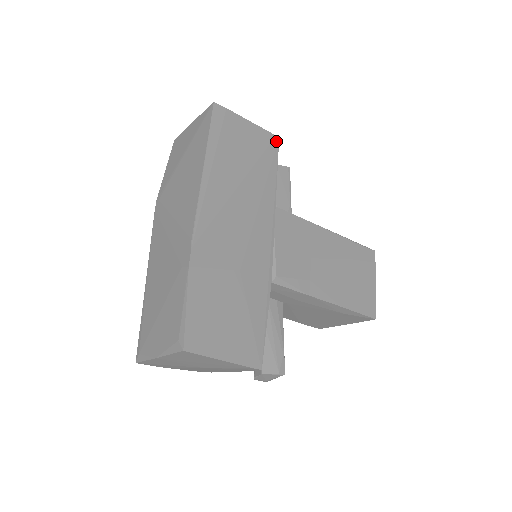
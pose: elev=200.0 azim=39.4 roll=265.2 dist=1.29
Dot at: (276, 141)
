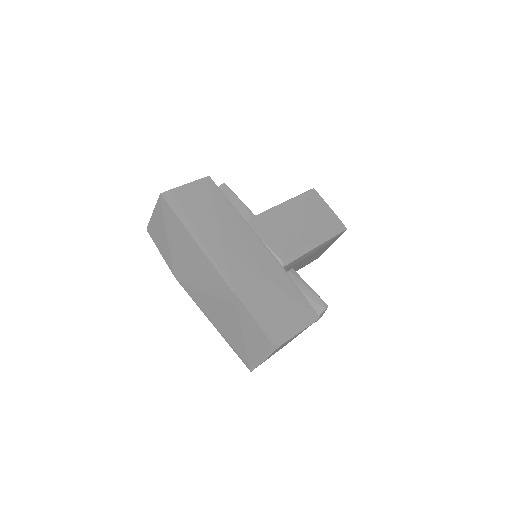
Dot at: (210, 180)
